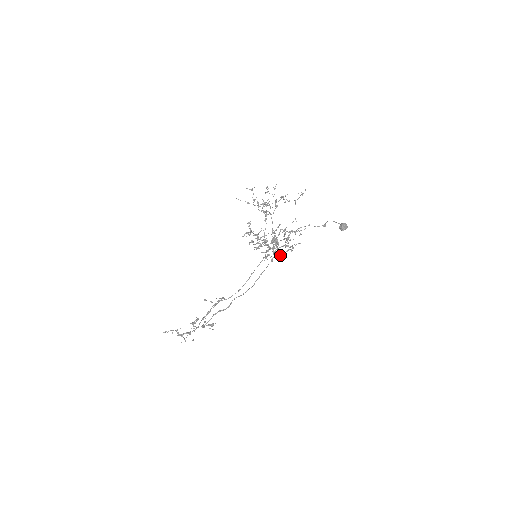
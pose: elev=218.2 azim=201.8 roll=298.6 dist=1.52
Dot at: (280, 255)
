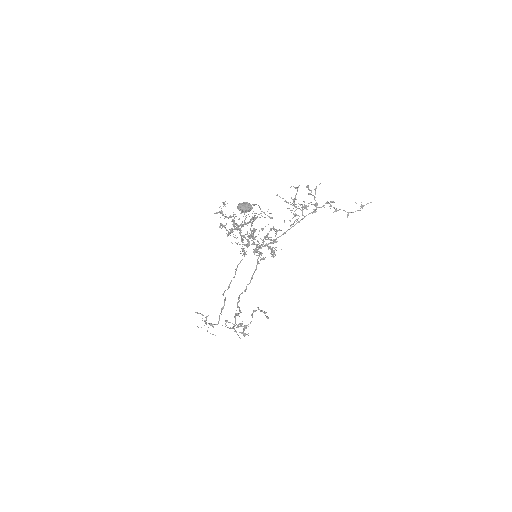
Dot at: (257, 255)
